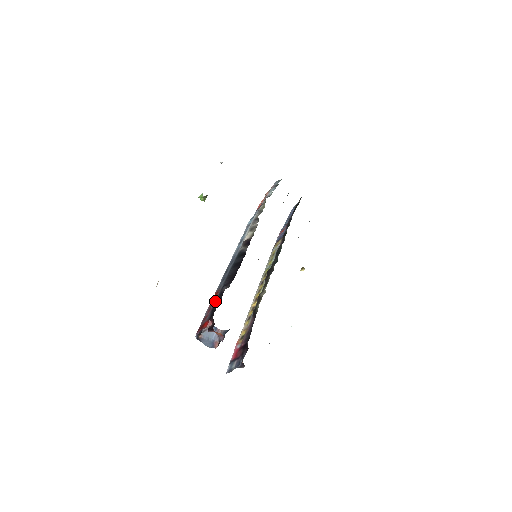
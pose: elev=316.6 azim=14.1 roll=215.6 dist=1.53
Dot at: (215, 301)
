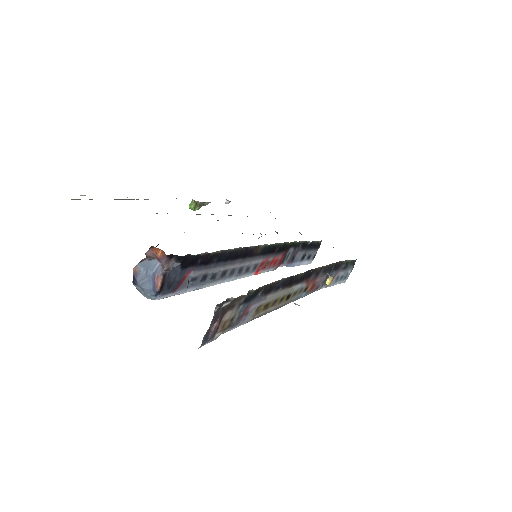
Dot at: occluded
